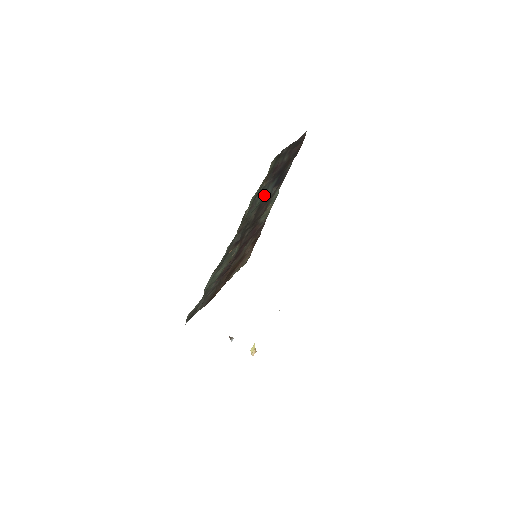
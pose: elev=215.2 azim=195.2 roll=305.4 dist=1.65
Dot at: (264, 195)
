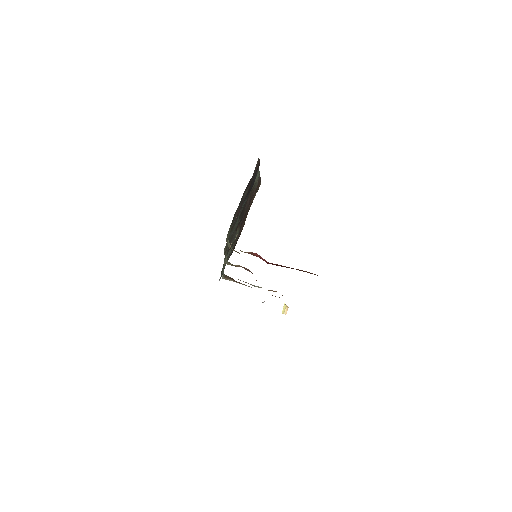
Dot at: occluded
